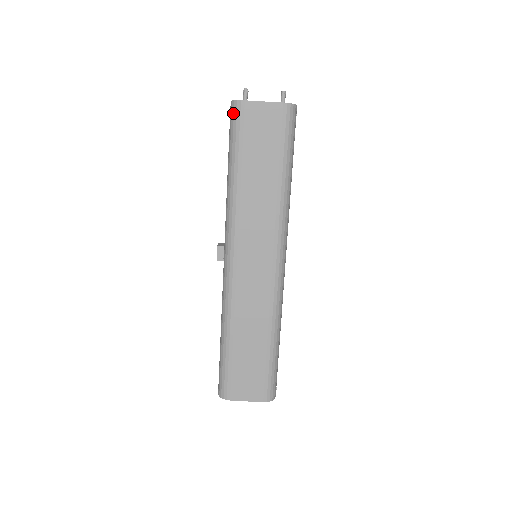
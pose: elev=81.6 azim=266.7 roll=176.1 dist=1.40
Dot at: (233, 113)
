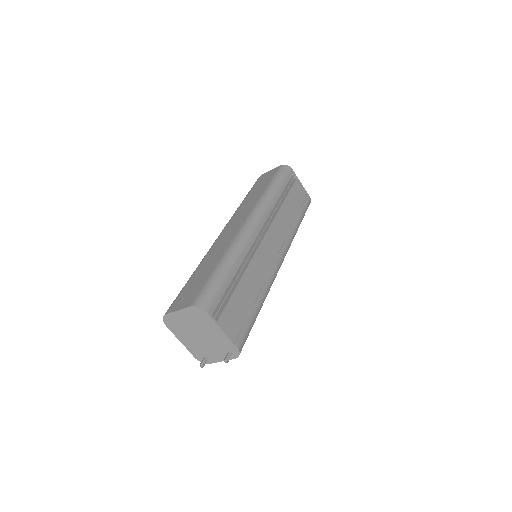
Dot at: occluded
